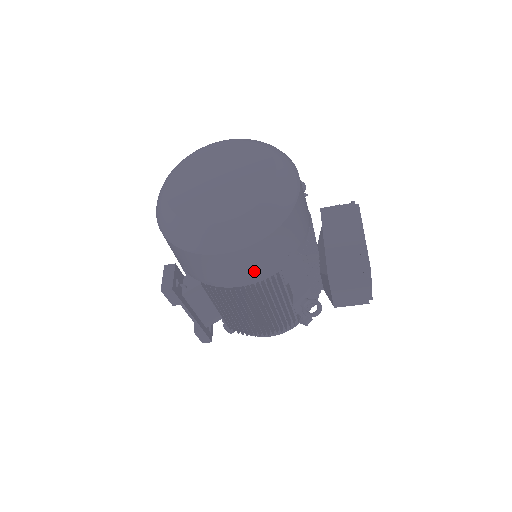
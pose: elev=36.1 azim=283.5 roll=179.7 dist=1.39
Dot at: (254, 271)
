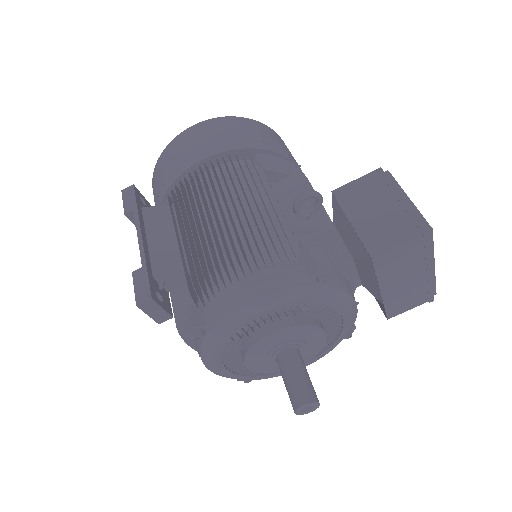
Dot at: (220, 140)
